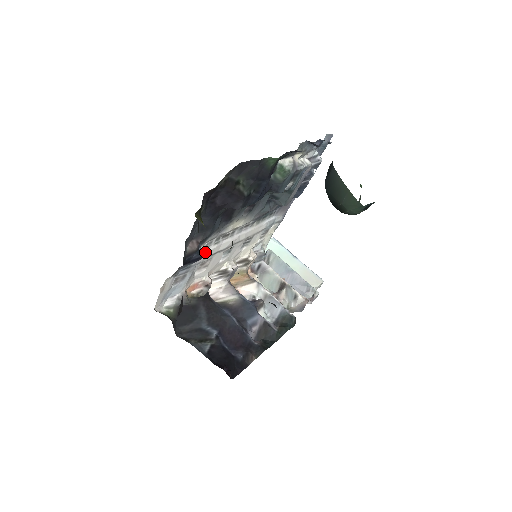
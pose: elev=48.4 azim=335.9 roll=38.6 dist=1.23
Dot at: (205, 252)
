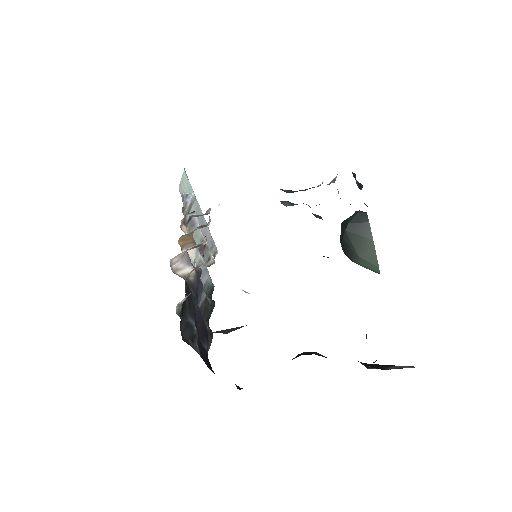
Dot at: occluded
